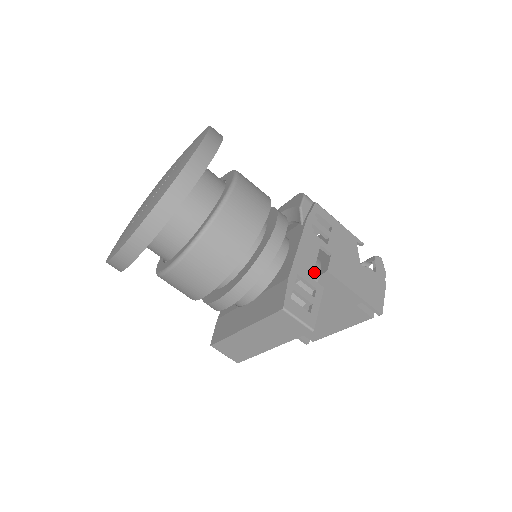
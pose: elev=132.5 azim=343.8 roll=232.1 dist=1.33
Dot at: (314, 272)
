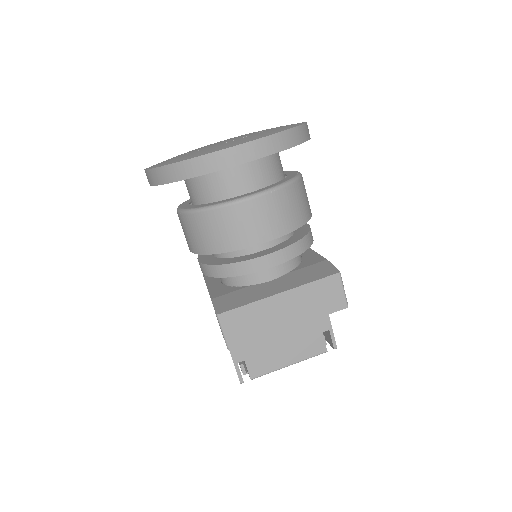
Dot at: occluded
